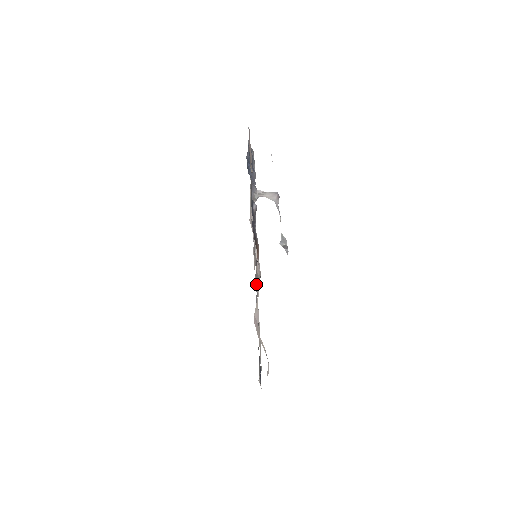
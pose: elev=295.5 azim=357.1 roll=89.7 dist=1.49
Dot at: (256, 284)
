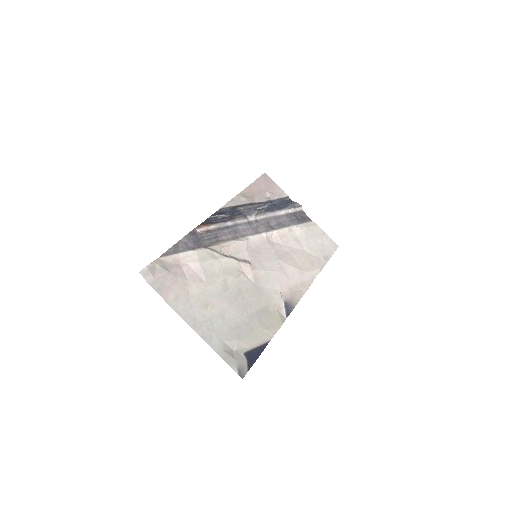
Dot at: (200, 248)
